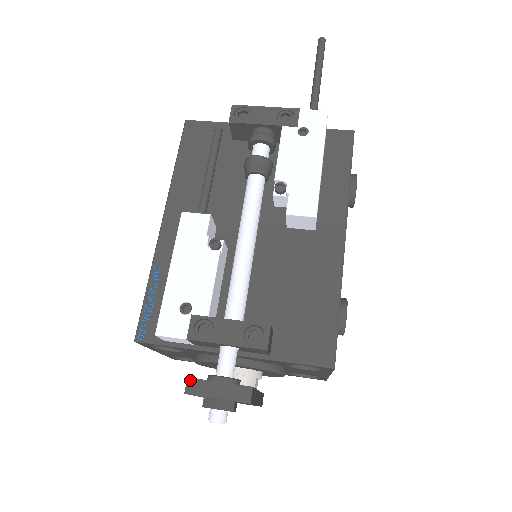
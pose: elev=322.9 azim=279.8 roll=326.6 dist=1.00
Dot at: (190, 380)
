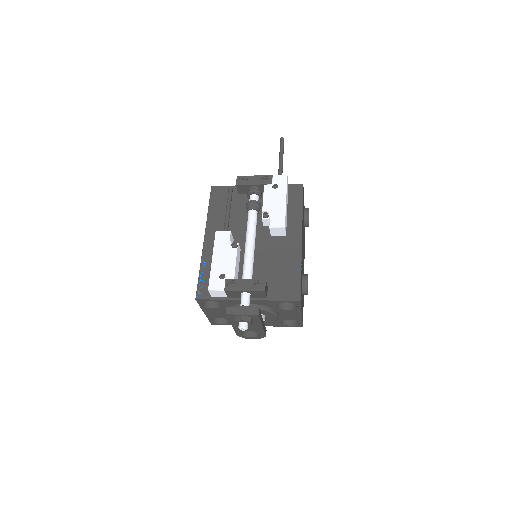
Dot at: (228, 308)
